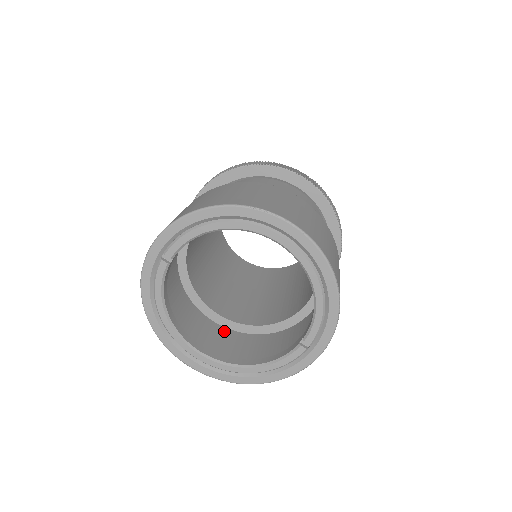
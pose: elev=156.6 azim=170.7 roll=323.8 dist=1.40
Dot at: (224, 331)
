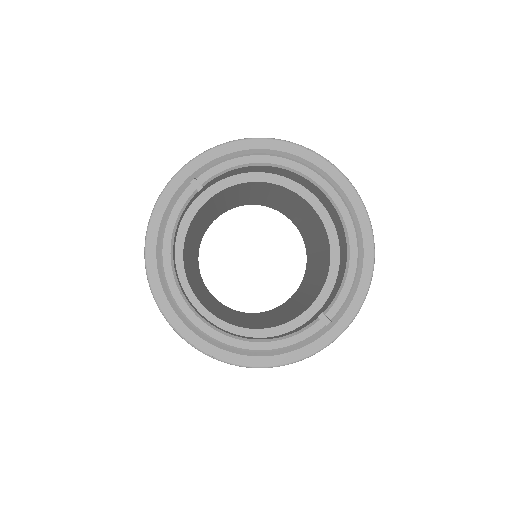
Dot at: occluded
